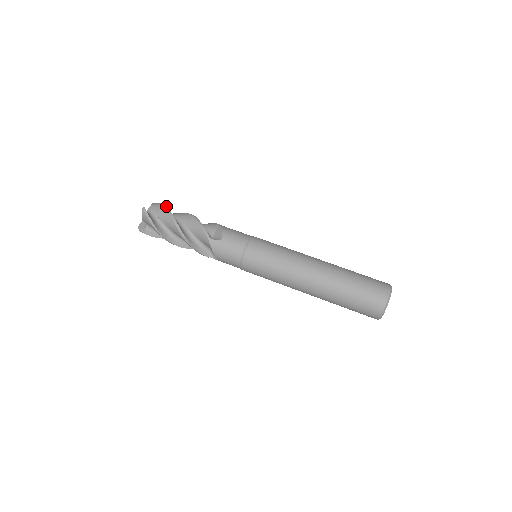
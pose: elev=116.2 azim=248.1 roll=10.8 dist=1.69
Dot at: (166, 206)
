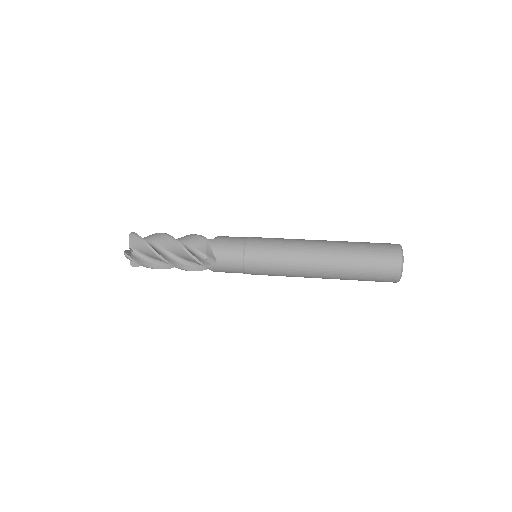
Dot at: occluded
